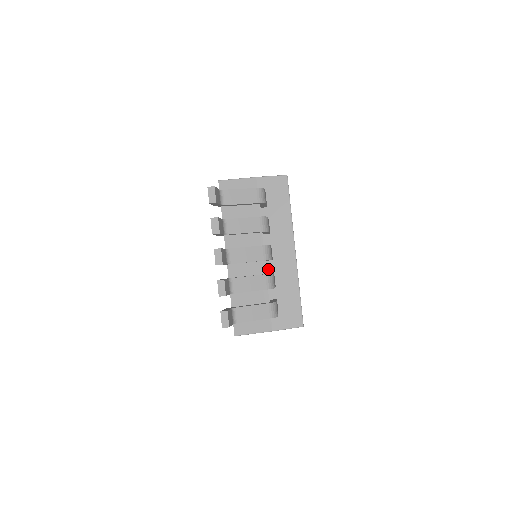
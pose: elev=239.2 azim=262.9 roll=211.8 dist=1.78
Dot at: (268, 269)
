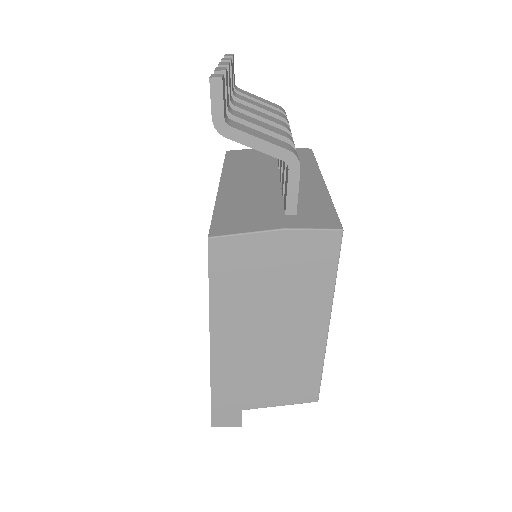
Dot at: occluded
